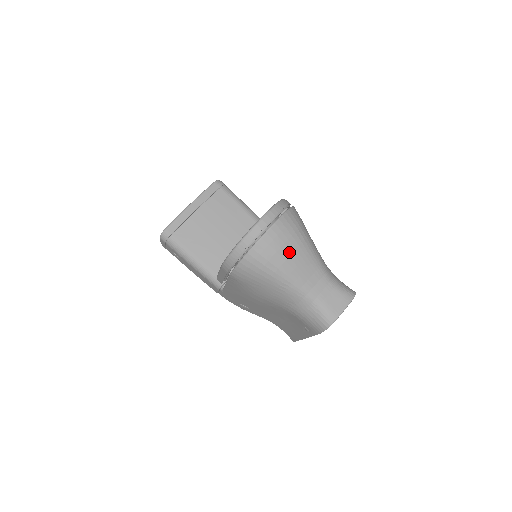
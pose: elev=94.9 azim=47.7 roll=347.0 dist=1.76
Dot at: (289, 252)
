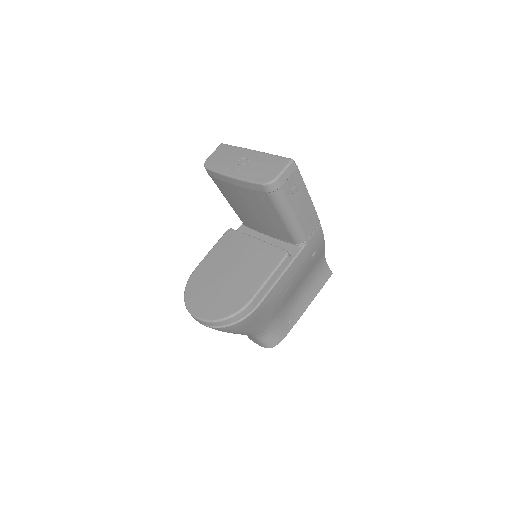
Dot at: occluded
